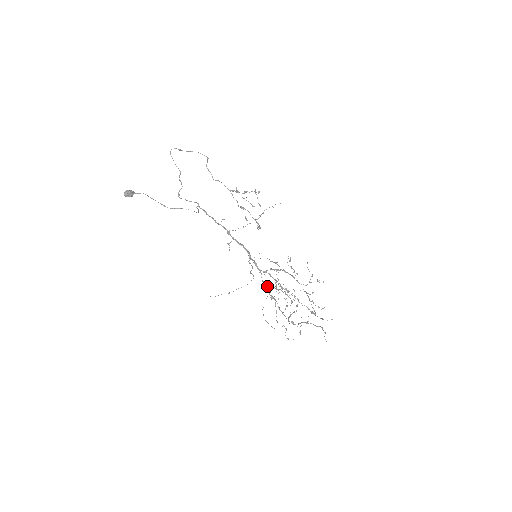
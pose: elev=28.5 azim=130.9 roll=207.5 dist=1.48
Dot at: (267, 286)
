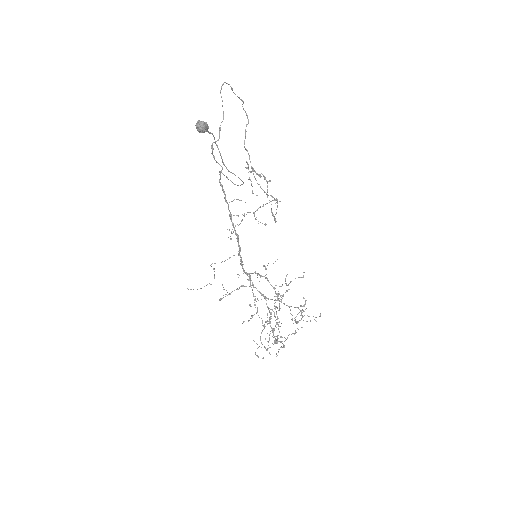
Dot at: (263, 295)
